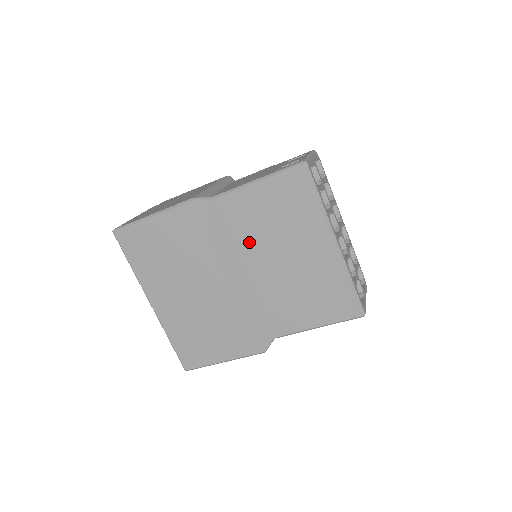
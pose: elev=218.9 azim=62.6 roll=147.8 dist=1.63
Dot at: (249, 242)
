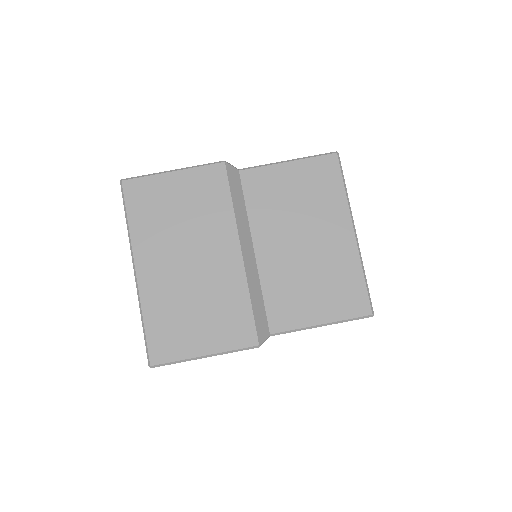
Dot at: (267, 219)
